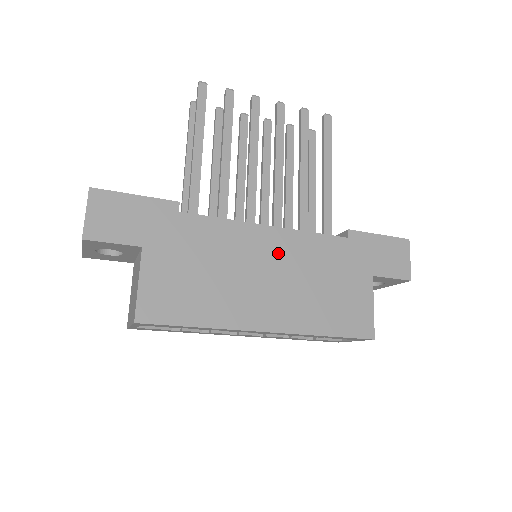
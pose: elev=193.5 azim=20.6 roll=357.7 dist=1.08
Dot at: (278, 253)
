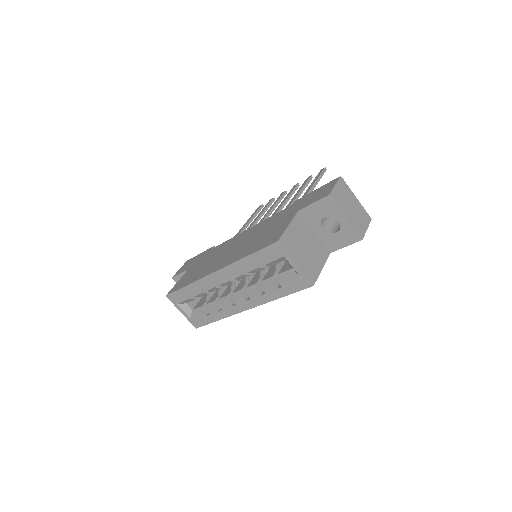
Dot at: (244, 237)
